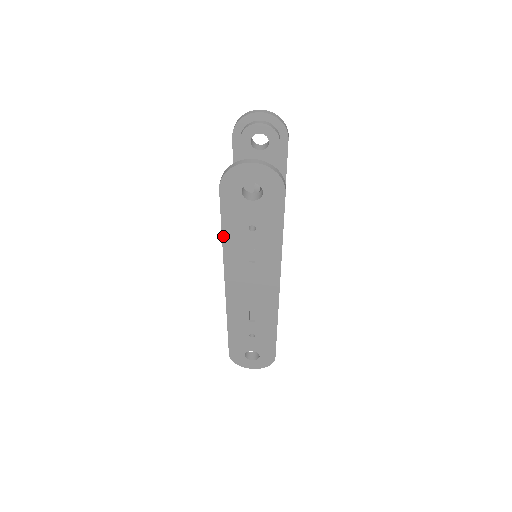
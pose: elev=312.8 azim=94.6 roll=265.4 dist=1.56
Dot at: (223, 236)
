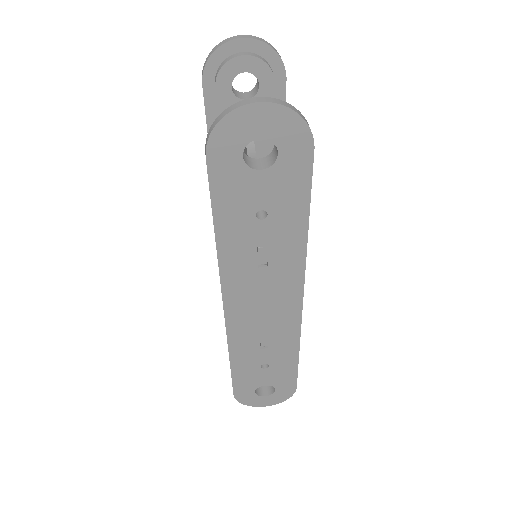
Dot at: (216, 234)
